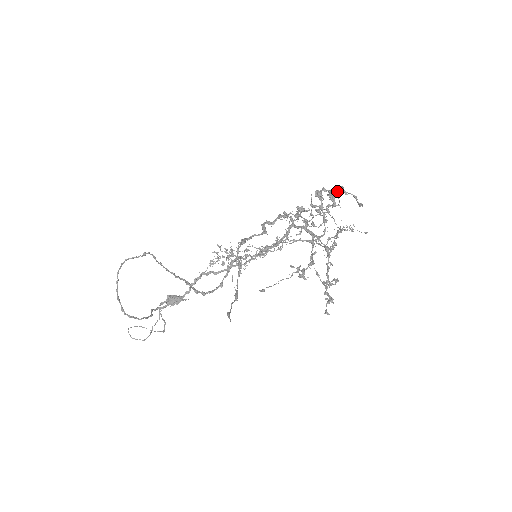
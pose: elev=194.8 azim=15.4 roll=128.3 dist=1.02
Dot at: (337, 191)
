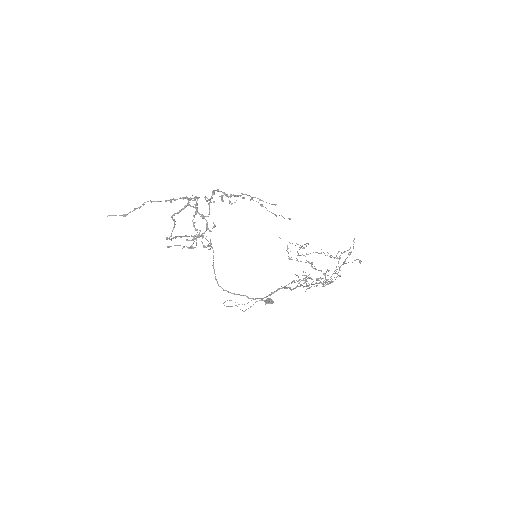
Dot at: (243, 197)
